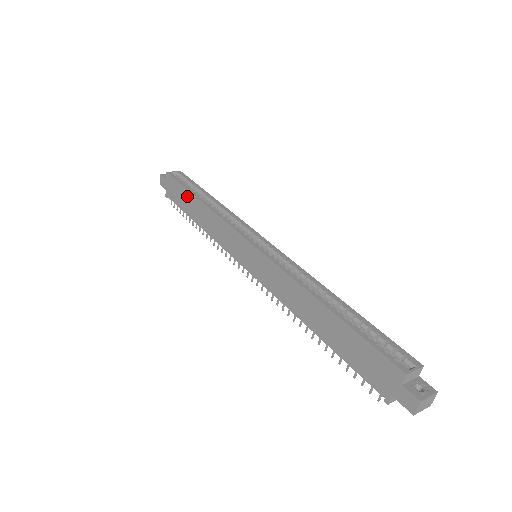
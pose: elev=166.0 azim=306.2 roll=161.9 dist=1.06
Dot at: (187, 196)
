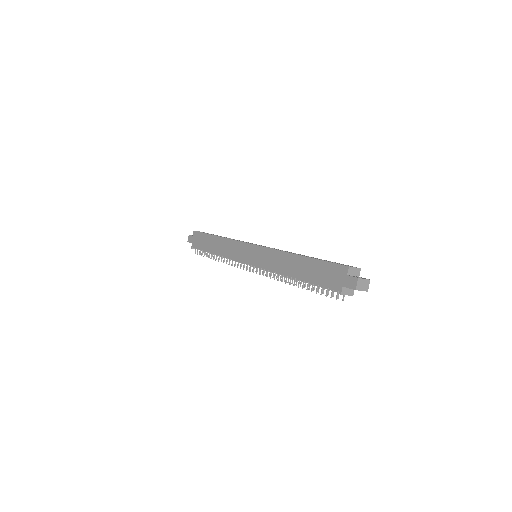
Dot at: (208, 238)
